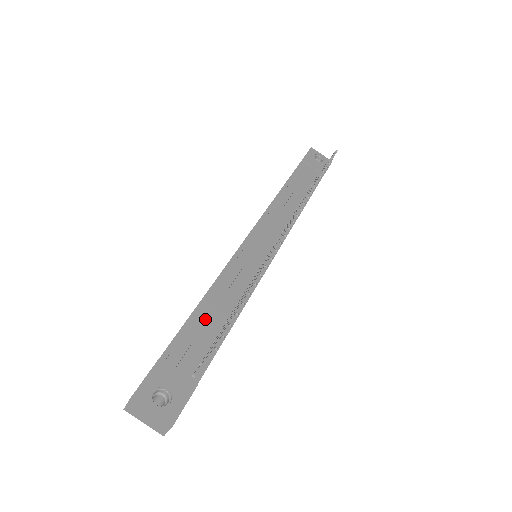
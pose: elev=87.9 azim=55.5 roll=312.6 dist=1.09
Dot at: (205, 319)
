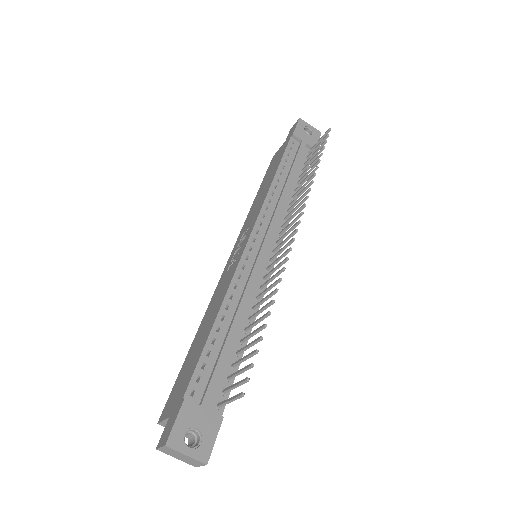
Dot at: (220, 344)
